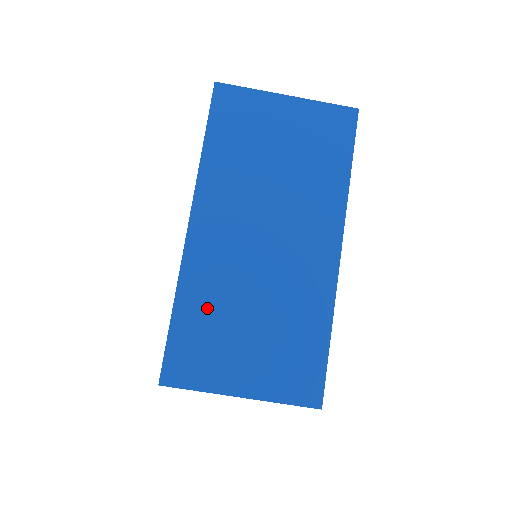
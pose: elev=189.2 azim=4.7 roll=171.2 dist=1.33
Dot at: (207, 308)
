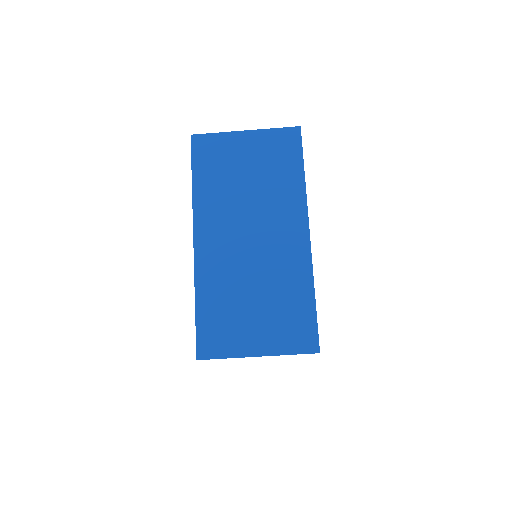
Dot at: (220, 298)
